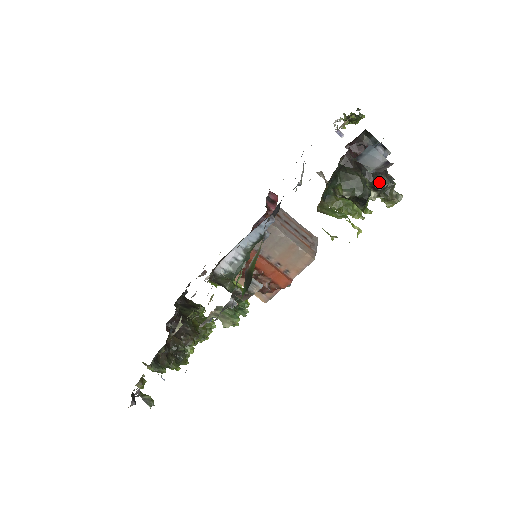
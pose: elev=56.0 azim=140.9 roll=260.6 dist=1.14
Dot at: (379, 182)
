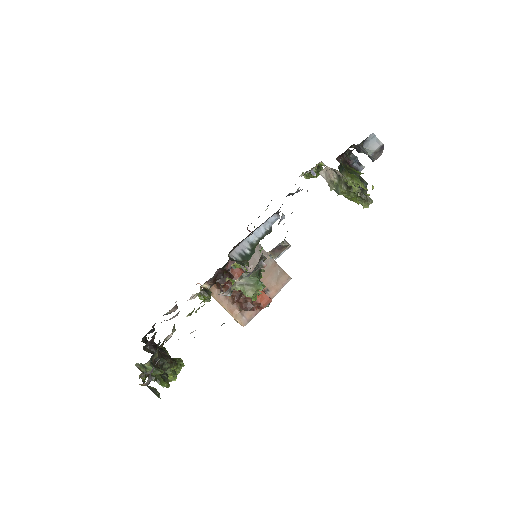
Dot at: occluded
